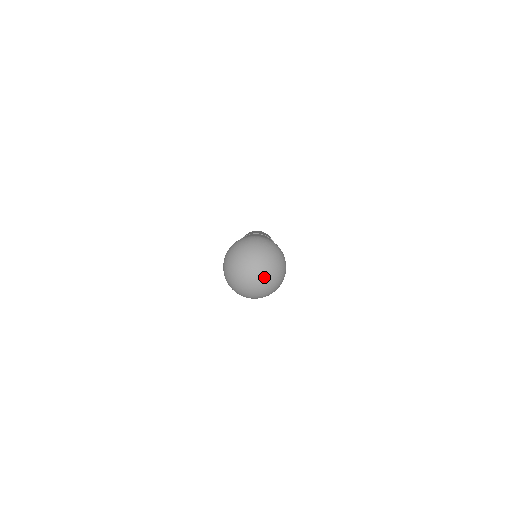
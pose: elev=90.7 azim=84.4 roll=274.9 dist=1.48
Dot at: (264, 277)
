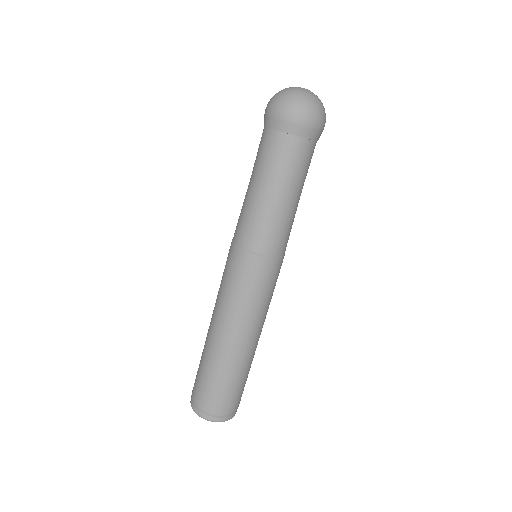
Dot at: (308, 91)
